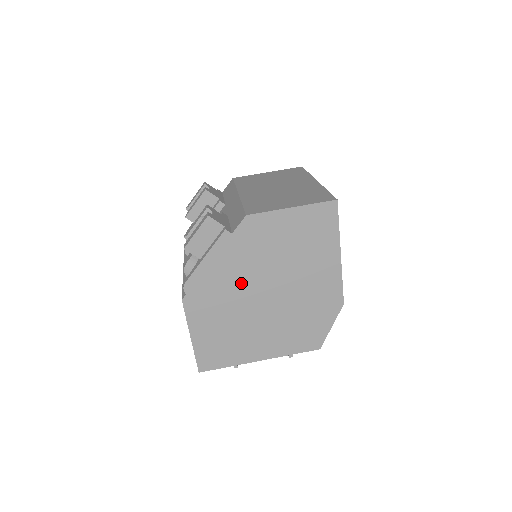
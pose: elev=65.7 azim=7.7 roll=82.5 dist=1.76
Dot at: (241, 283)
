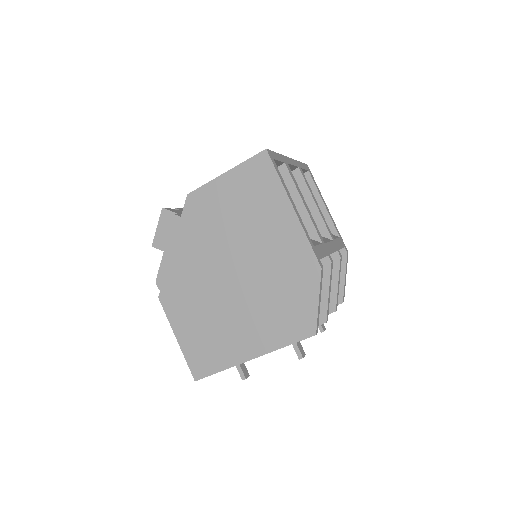
Dot at: (204, 267)
